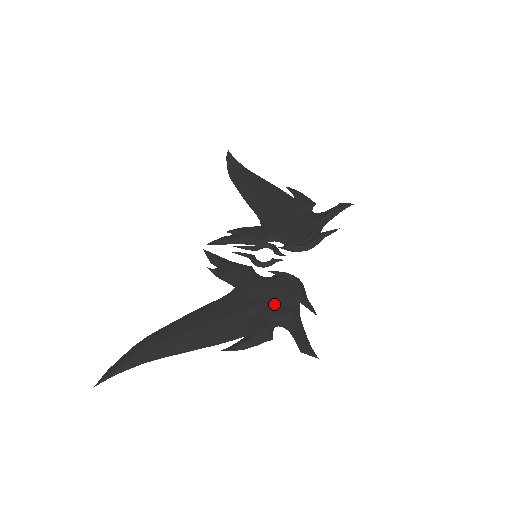
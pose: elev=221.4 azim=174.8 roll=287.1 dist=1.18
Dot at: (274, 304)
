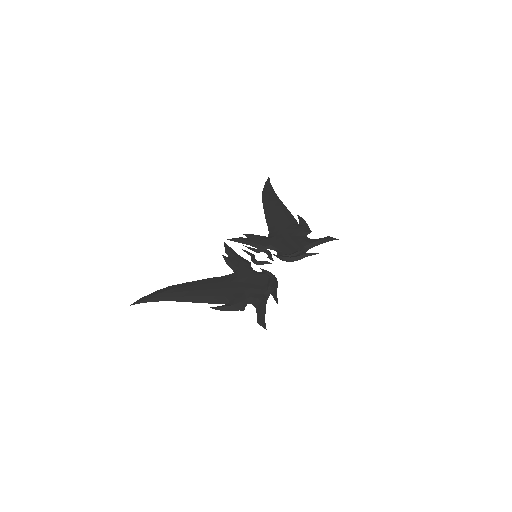
Dot at: (254, 289)
